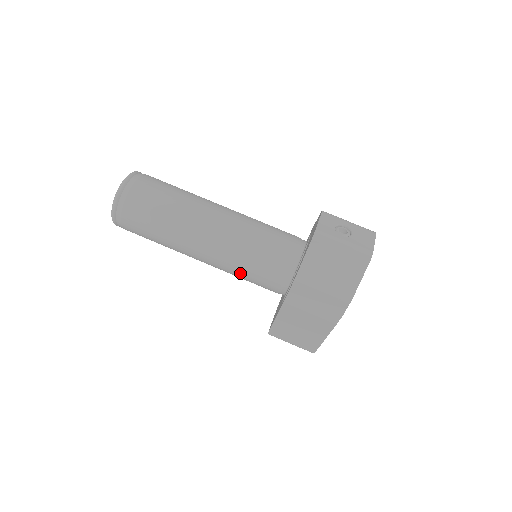
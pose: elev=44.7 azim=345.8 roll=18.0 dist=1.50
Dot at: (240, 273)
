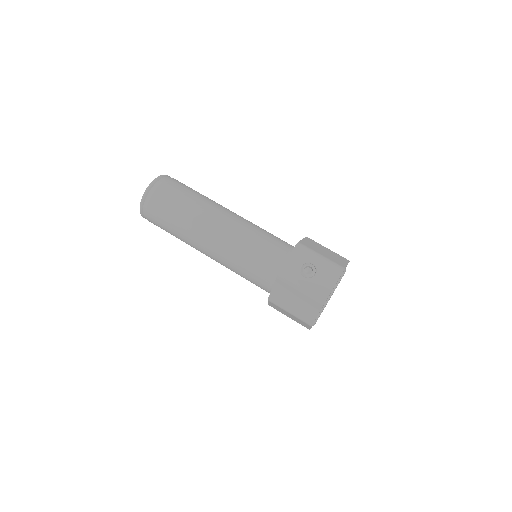
Dot at: occluded
